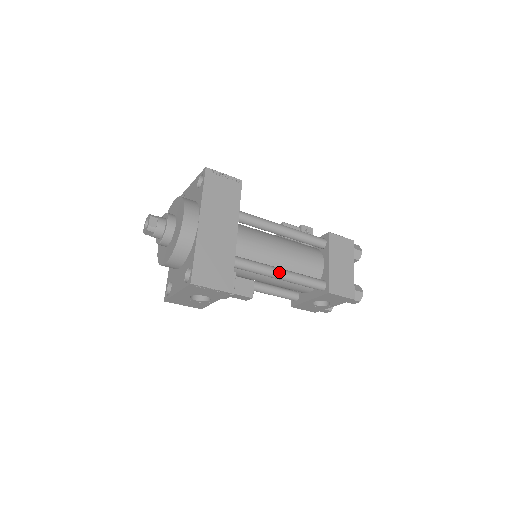
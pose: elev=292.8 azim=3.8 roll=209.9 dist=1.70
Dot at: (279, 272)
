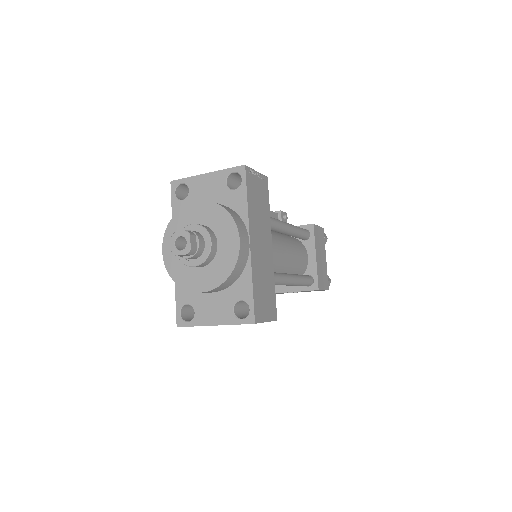
Dot at: (292, 280)
